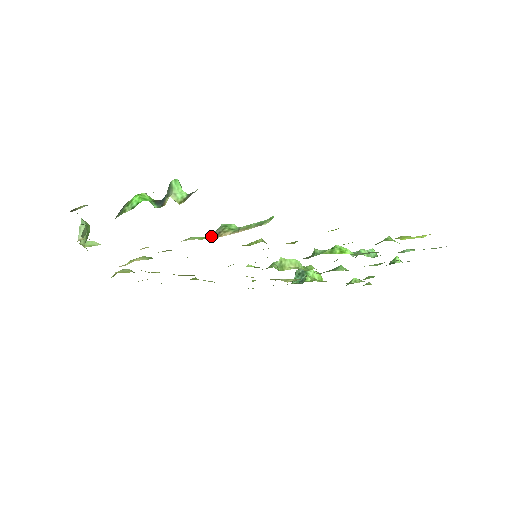
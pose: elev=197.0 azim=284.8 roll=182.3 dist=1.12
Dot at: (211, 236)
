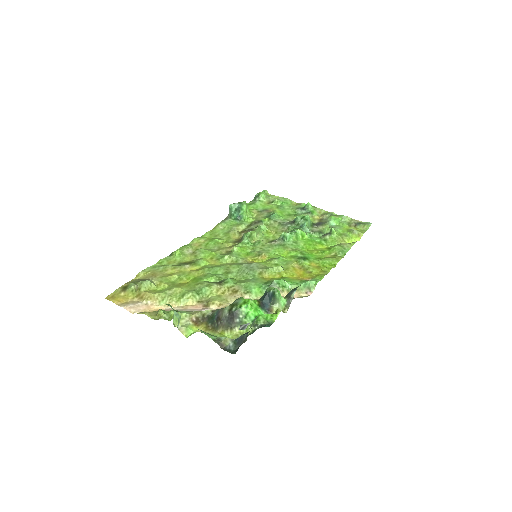
Dot at: occluded
